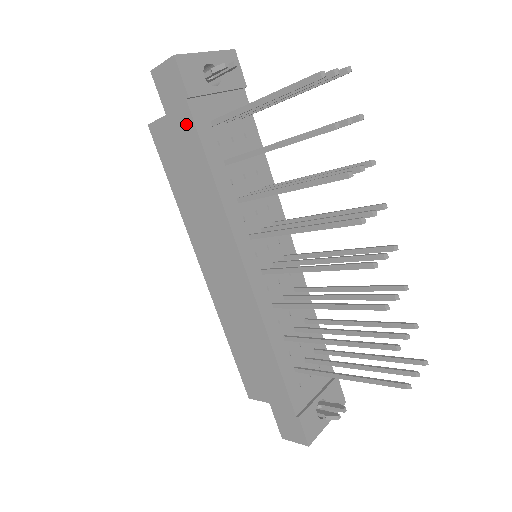
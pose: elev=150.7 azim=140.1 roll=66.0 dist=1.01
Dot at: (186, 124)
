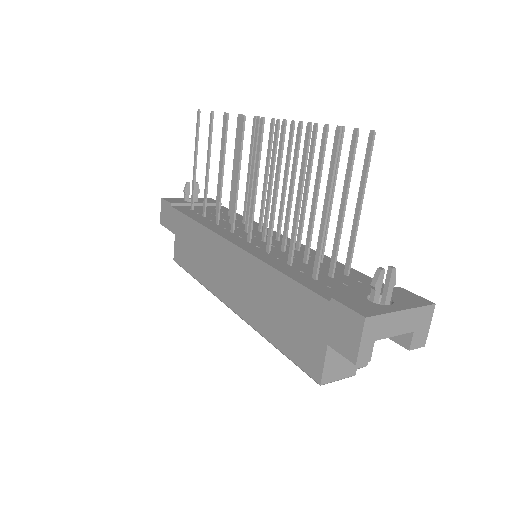
Dot at: (175, 217)
